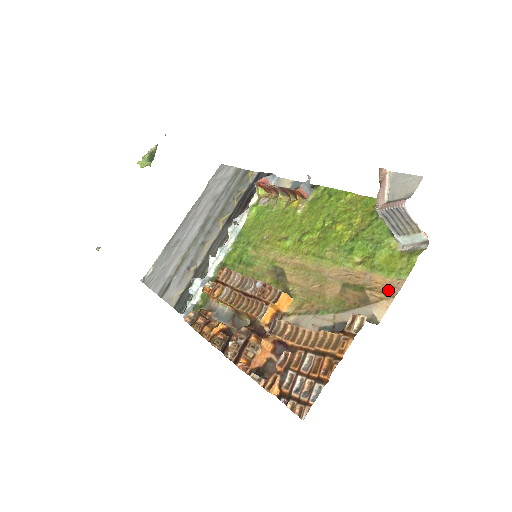
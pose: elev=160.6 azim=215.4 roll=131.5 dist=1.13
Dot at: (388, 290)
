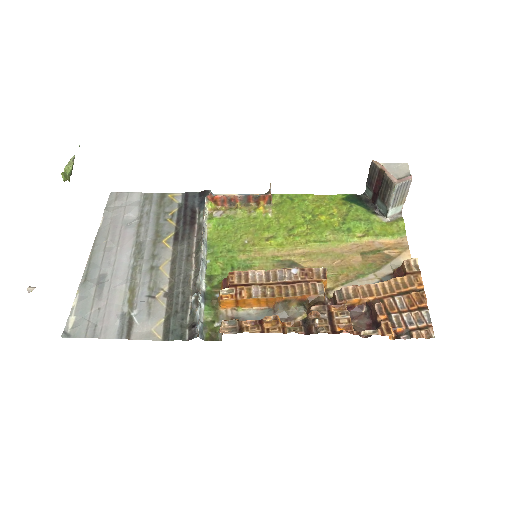
Dot at: (400, 246)
